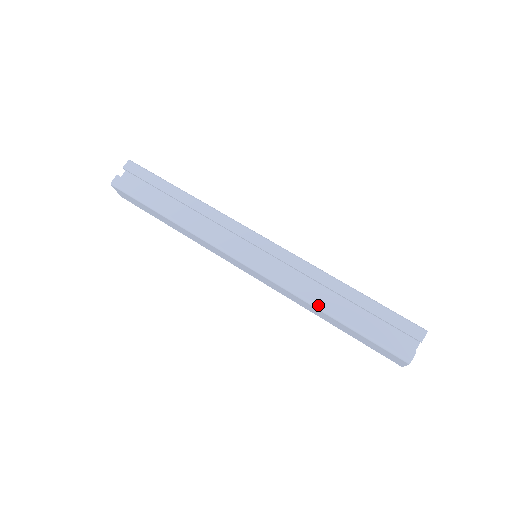
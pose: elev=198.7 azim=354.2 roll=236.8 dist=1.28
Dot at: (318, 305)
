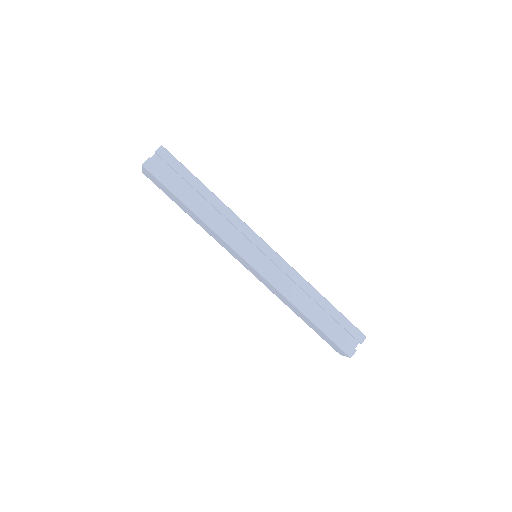
Dot at: (300, 307)
